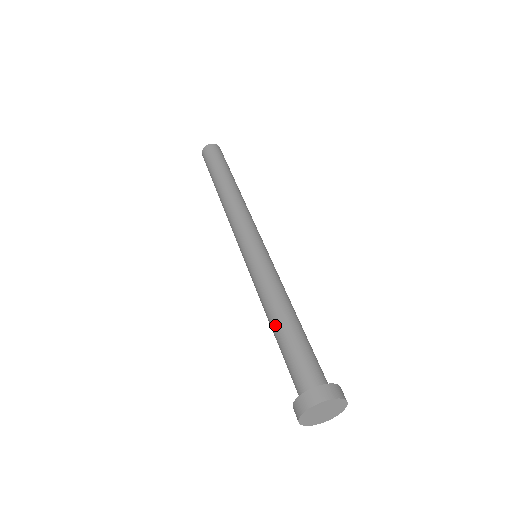
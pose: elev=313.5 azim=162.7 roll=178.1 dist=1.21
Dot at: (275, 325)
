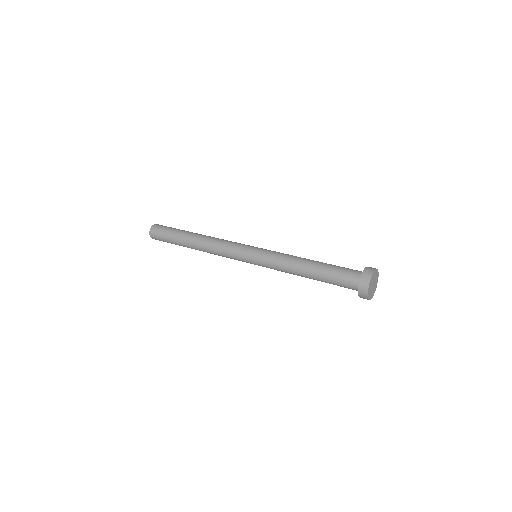
Dot at: (311, 266)
